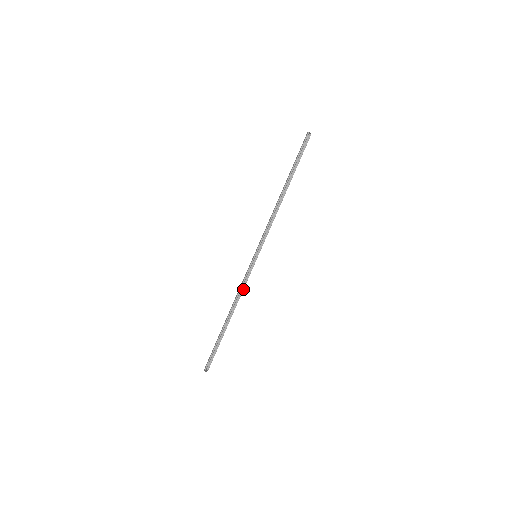
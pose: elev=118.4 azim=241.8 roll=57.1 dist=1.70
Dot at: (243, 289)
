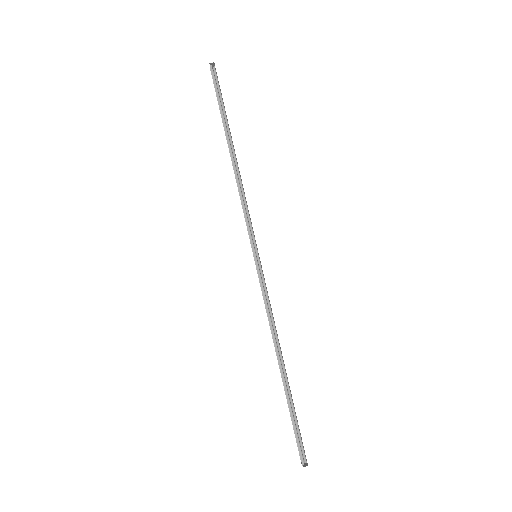
Dot at: (270, 312)
